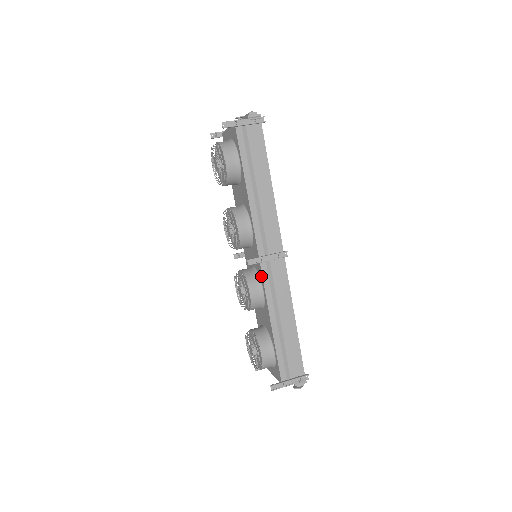
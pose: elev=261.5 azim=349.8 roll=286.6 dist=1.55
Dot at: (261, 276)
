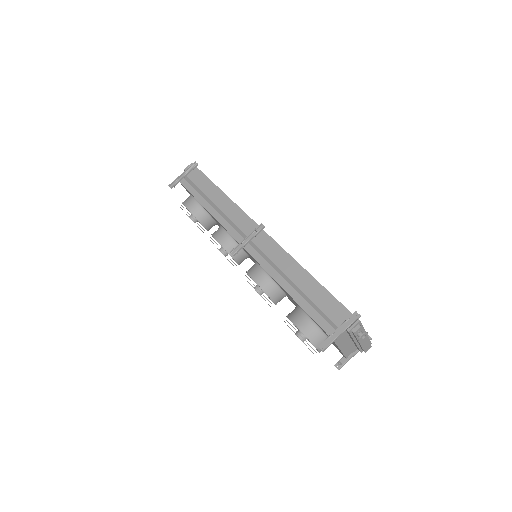
Dot at: (253, 258)
